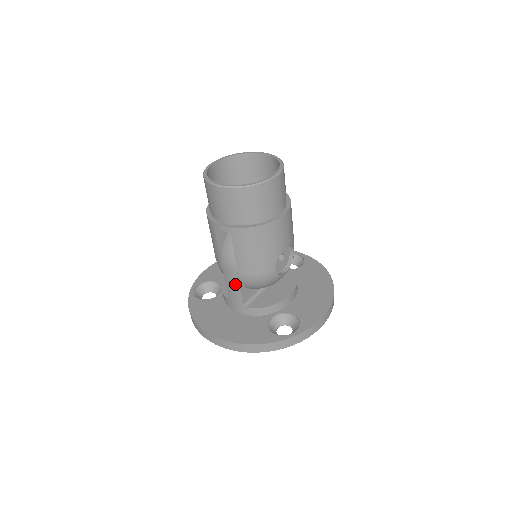
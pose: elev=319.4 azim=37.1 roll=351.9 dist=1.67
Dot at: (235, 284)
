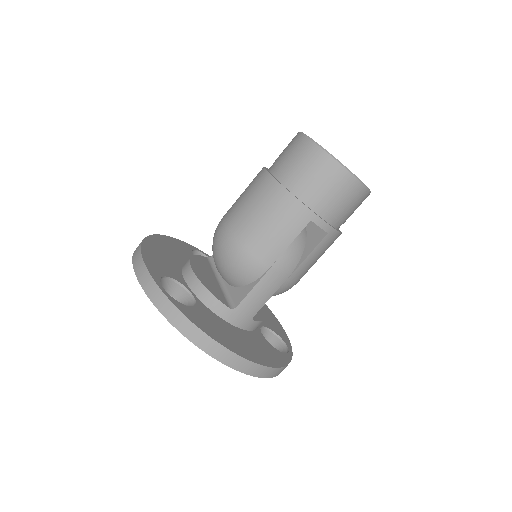
Dot at: (271, 291)
